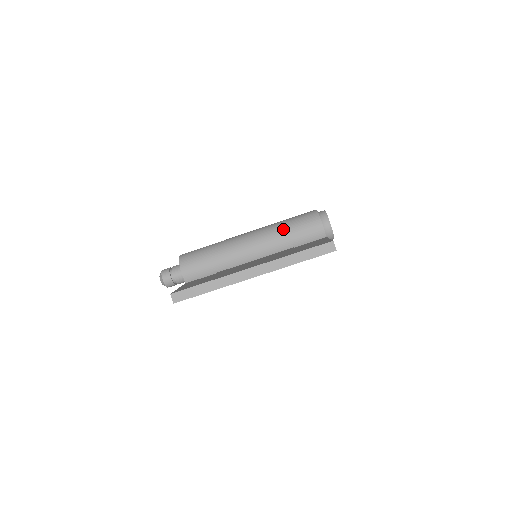
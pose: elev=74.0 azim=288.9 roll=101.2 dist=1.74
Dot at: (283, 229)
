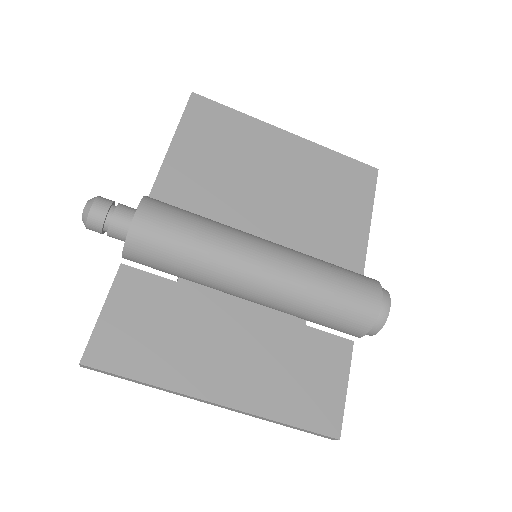
Dot at: (314, 308)
